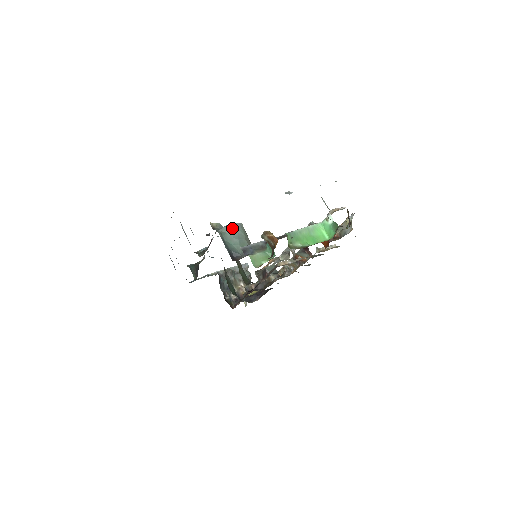
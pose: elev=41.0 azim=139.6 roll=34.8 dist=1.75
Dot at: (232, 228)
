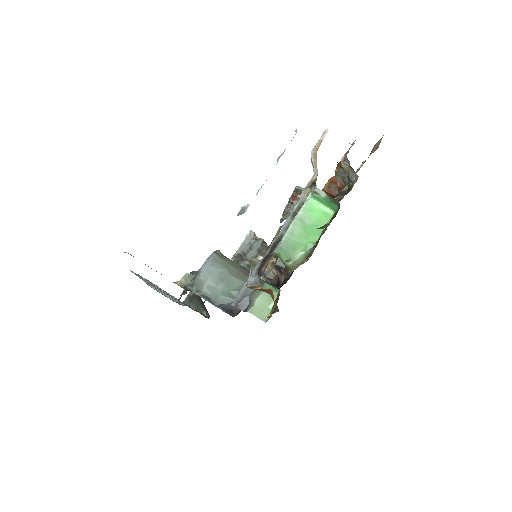
Dot at: (206, 274)
